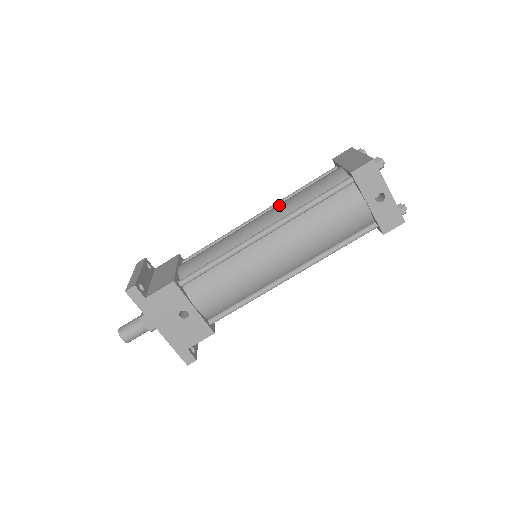
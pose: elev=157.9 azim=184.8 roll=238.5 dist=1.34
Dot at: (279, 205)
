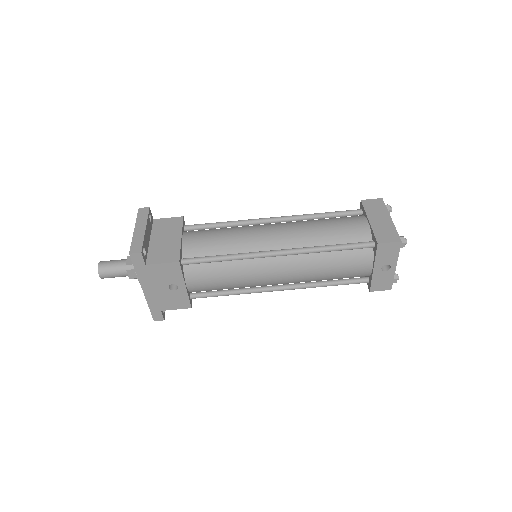
Dot at: (300, 228)
